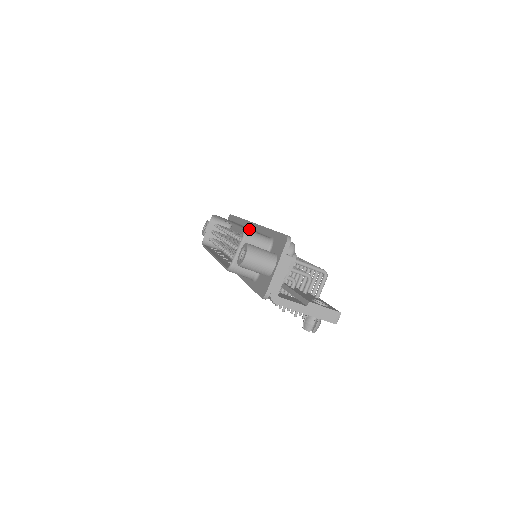
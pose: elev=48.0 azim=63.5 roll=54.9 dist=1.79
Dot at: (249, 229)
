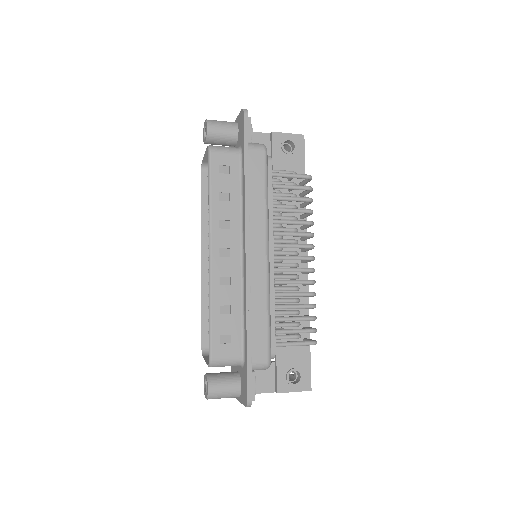
Dot at: (229, 305)
